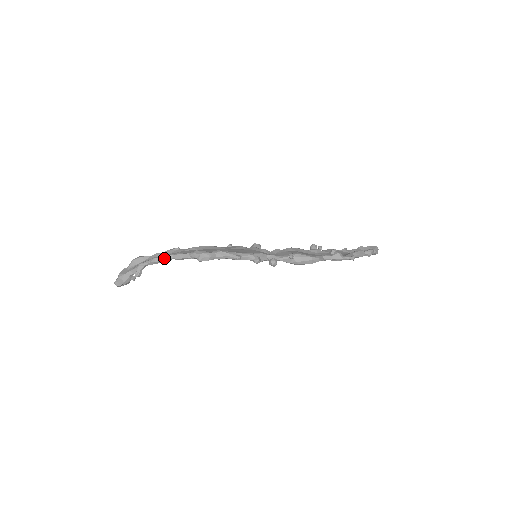
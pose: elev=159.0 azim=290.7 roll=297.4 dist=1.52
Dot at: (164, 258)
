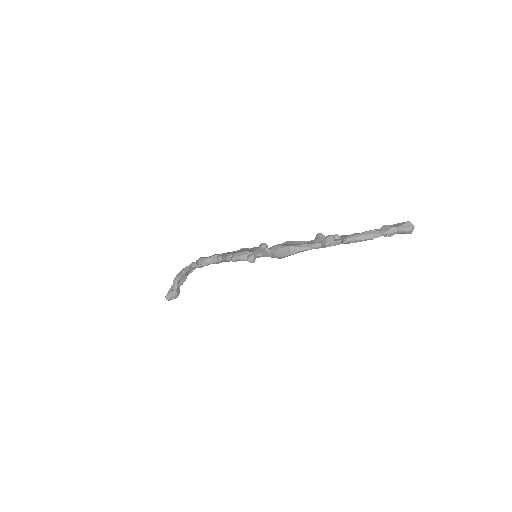
Dot at: (185, 270)
